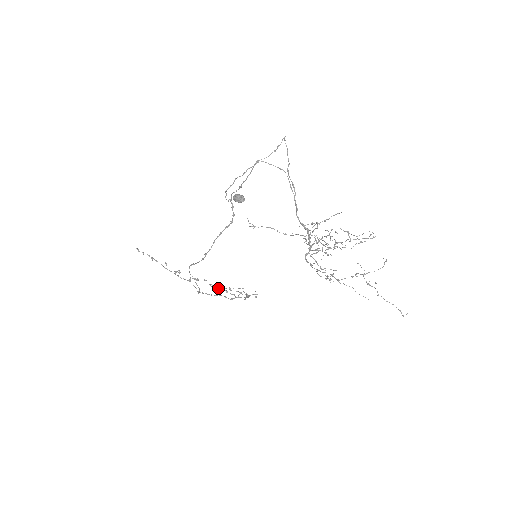
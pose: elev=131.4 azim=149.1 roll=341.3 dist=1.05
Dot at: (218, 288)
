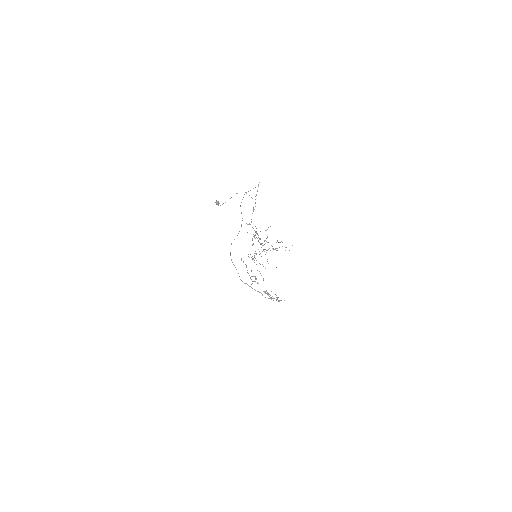
Dot at: (268, 293)
